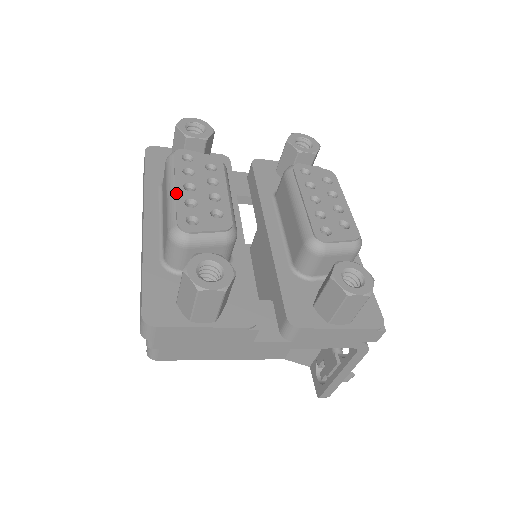
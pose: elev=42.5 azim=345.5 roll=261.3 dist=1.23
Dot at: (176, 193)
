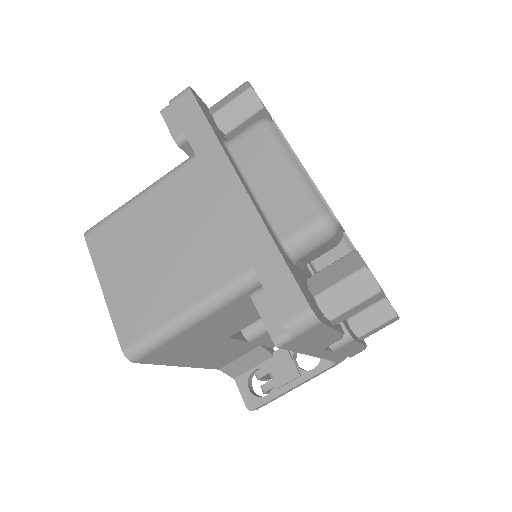
Dot at: occluded
